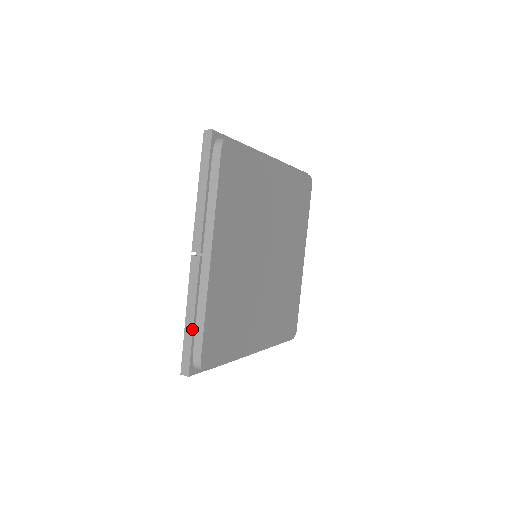
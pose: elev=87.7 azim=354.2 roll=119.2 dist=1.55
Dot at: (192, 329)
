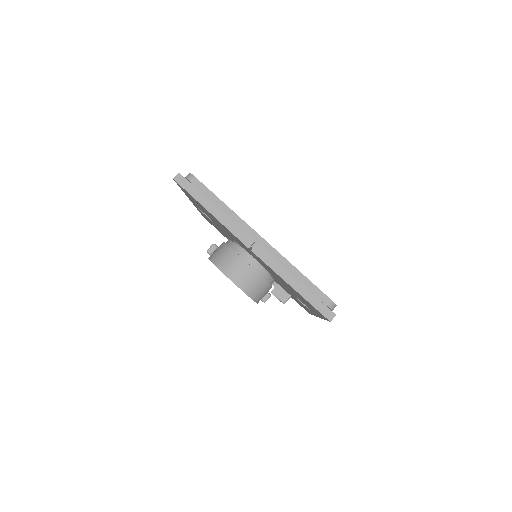
Dot at: (304, 287)
